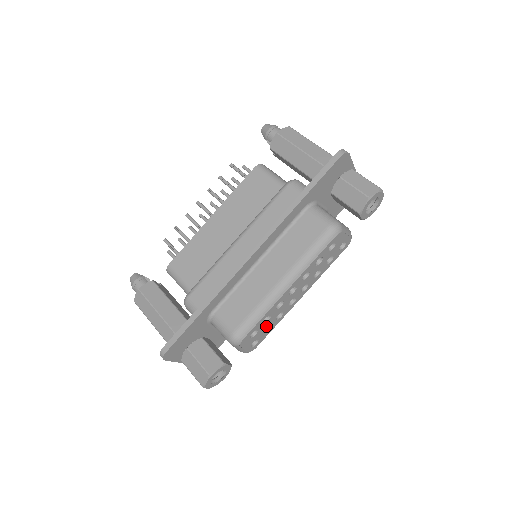
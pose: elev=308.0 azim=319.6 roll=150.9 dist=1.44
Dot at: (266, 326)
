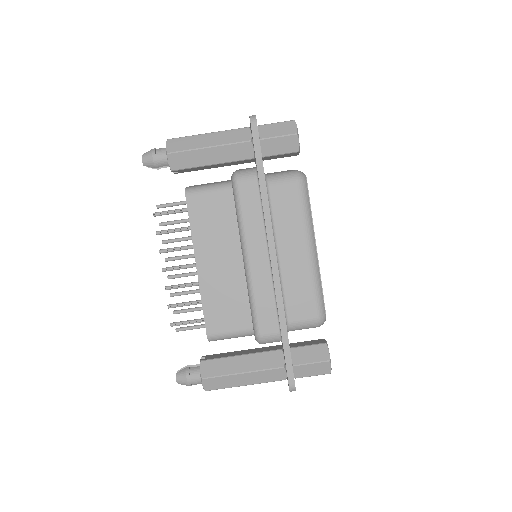
Dot at: occluded
